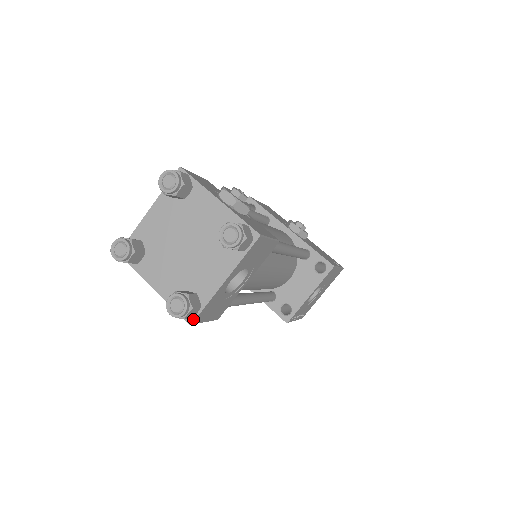
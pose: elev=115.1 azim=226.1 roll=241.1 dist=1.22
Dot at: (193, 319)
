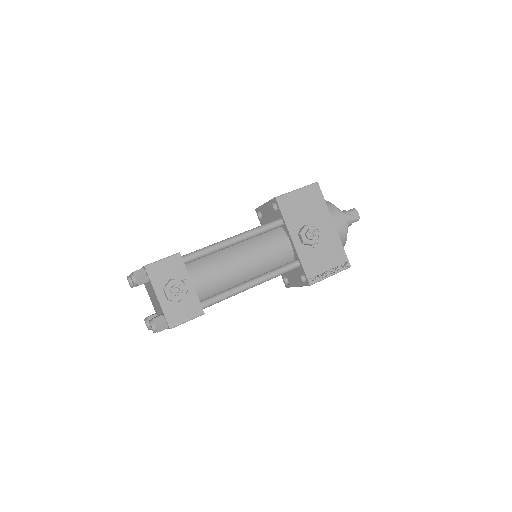
Dot at: occluded
